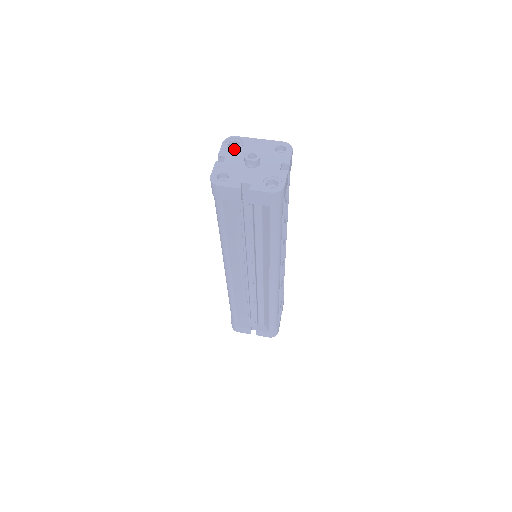
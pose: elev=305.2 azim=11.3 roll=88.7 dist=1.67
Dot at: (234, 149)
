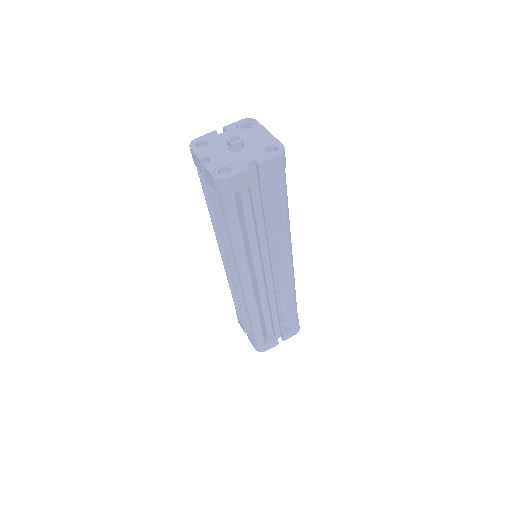
Dot at: (241, 129)
